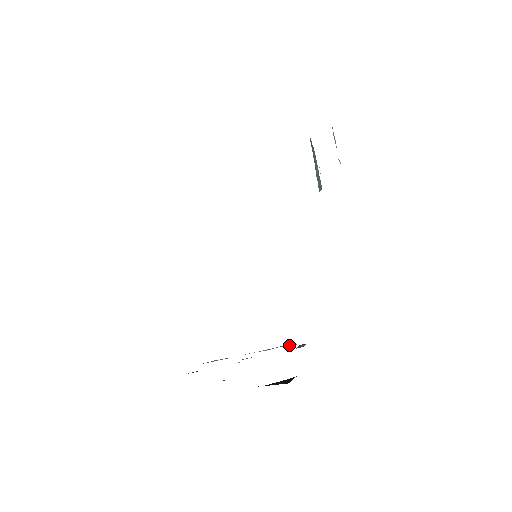
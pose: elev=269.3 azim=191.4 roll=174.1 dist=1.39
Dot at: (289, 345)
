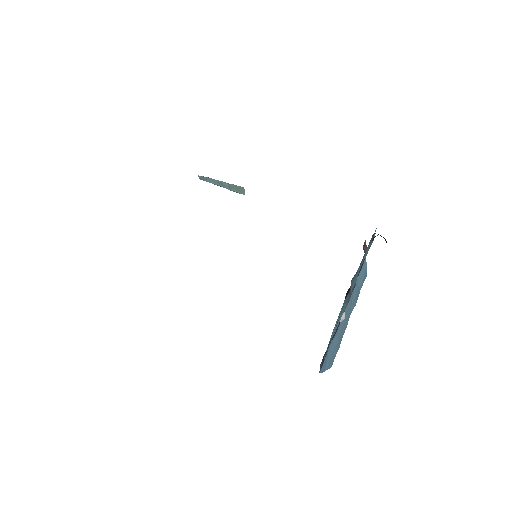
Dot at: (361, 274)
